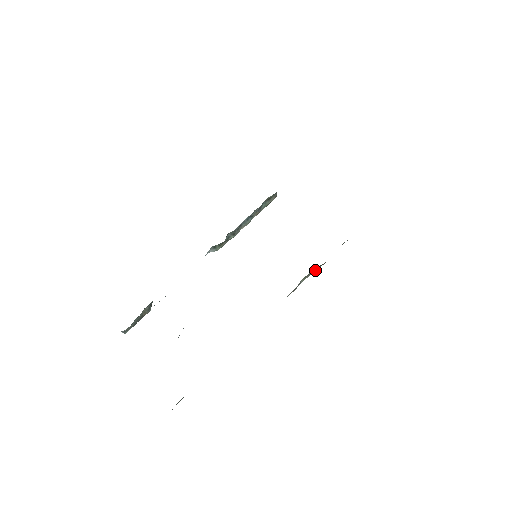
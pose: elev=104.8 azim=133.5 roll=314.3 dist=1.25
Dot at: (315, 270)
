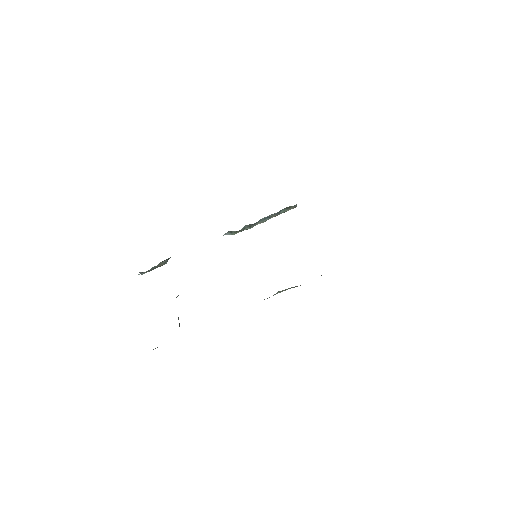
Dot at: occluded
